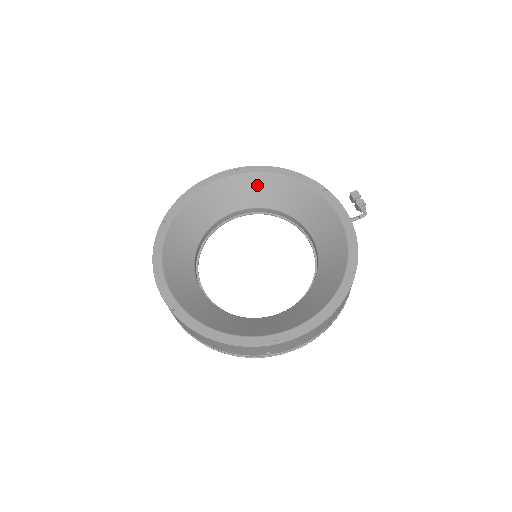
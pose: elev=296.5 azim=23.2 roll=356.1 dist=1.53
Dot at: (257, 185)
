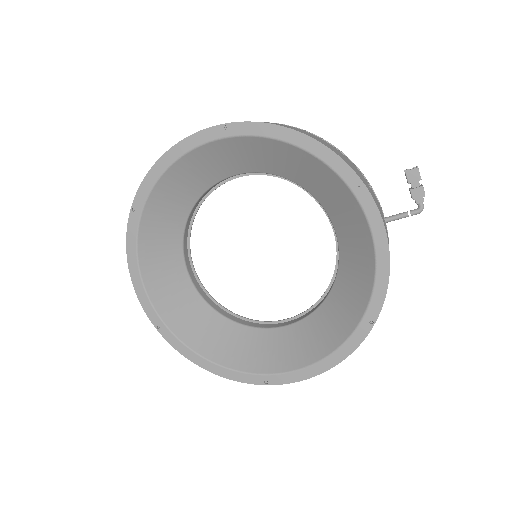
Dot at: (259, 150)
